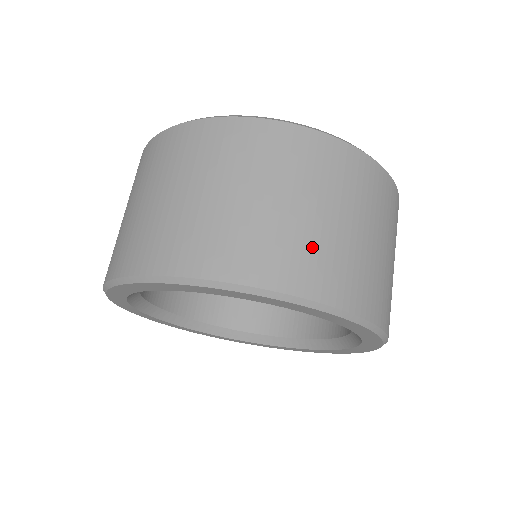
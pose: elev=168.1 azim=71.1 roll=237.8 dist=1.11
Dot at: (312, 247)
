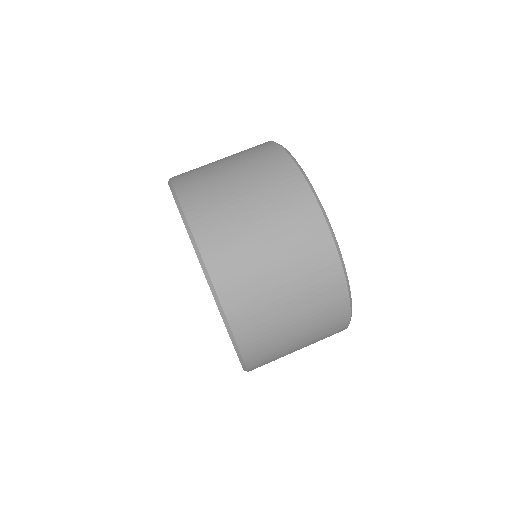
Dot at: (239, 249)
